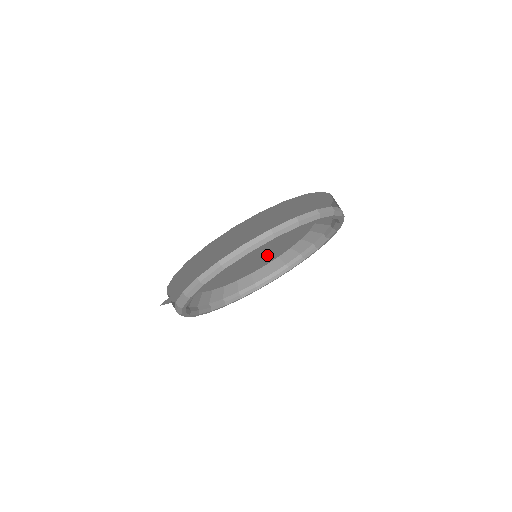
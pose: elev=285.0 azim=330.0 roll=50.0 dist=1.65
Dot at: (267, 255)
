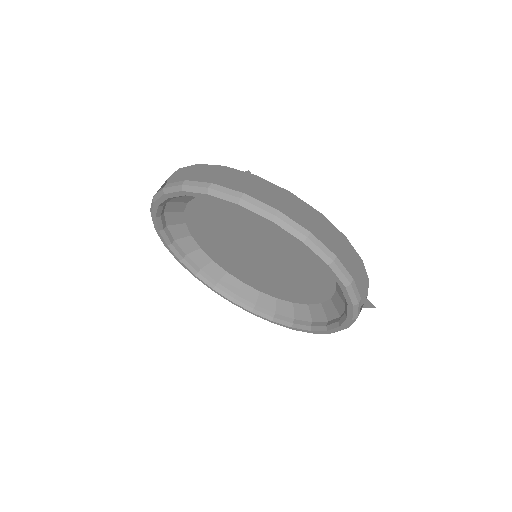
Dot at: (276, 278)
